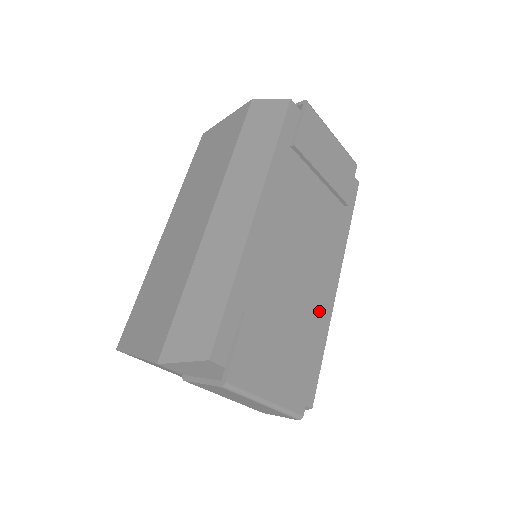
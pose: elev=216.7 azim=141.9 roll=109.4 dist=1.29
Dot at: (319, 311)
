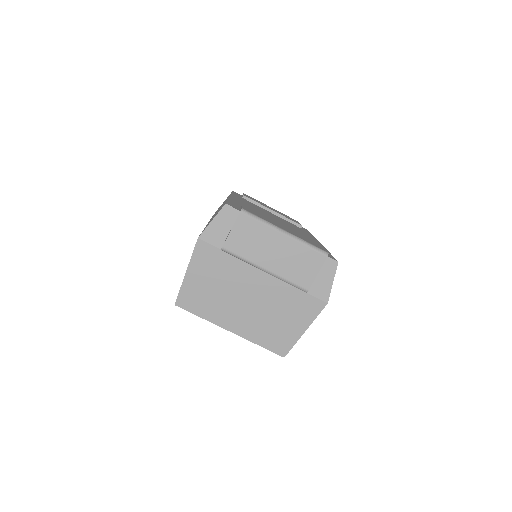
Dot at: occluded
